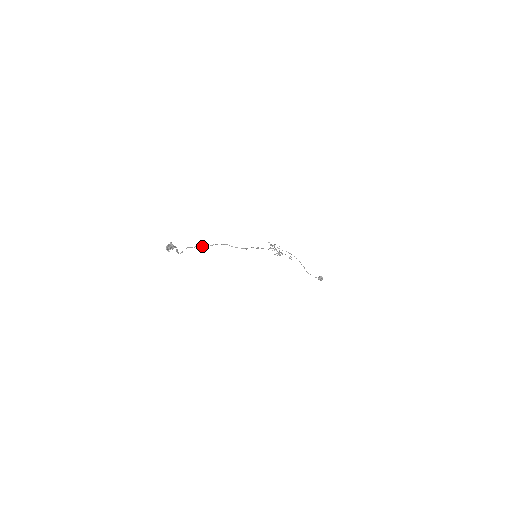
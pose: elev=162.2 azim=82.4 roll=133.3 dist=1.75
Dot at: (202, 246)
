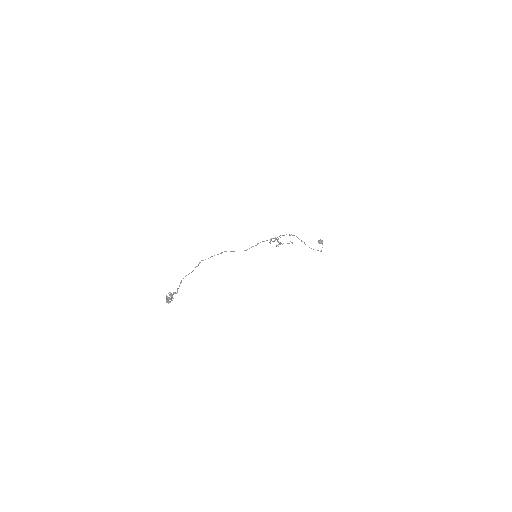
Dot at: (200, 262)
